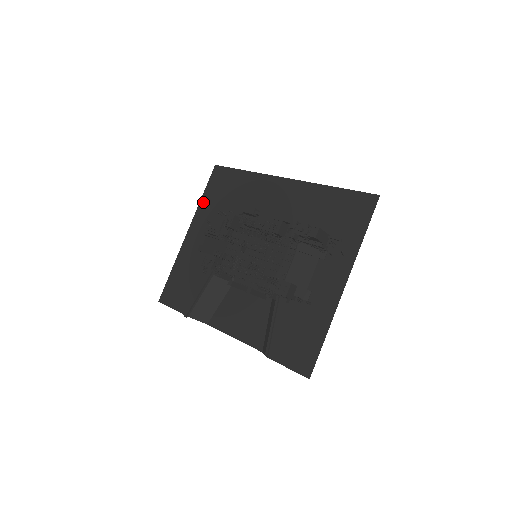
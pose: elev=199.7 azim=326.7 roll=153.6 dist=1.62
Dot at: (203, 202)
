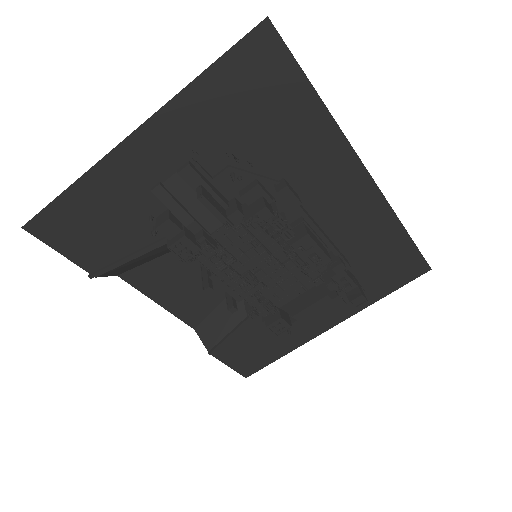
Dot at: (198, 92)
